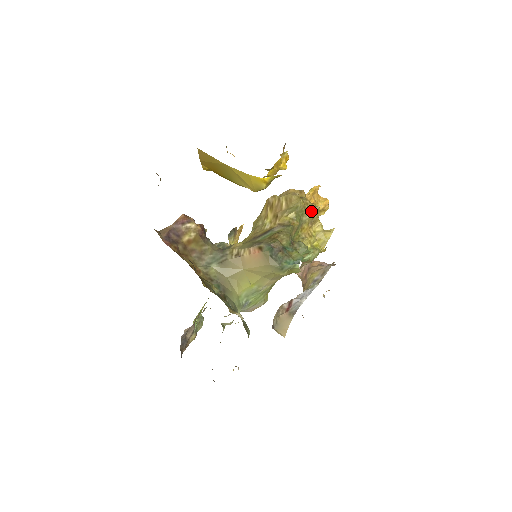
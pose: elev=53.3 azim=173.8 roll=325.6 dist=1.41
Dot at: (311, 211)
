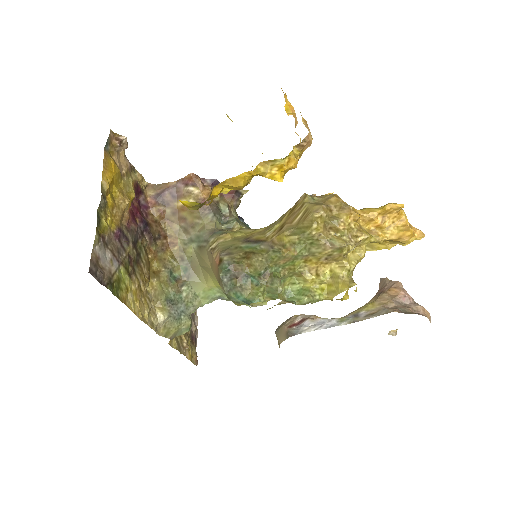
Dot at: (328, 245)
